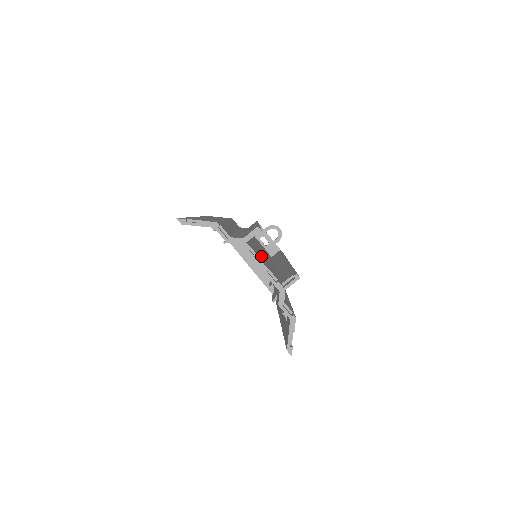
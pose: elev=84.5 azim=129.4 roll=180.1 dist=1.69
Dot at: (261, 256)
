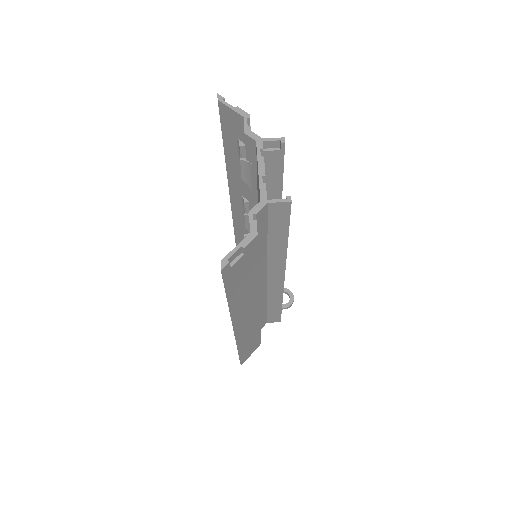
Dot at: occluded
